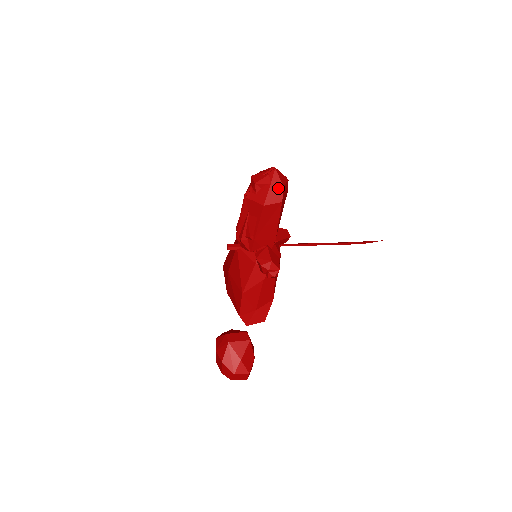
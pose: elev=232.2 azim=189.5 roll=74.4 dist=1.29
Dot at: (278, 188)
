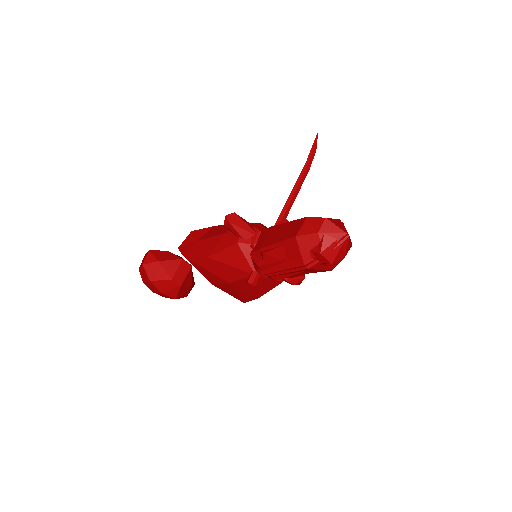
Dot at: (348, 250)
